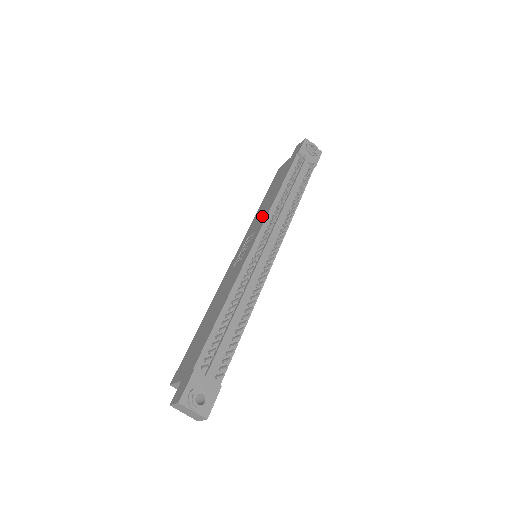
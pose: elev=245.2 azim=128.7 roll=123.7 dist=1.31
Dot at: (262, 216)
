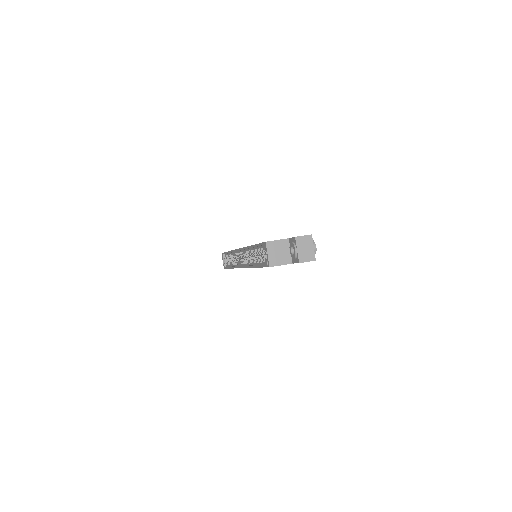
Dot at: occluded
